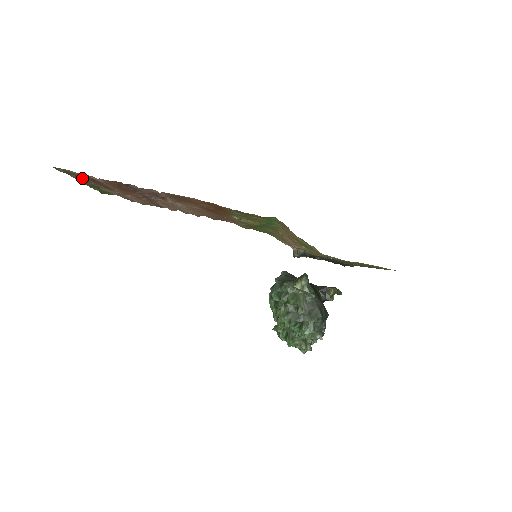
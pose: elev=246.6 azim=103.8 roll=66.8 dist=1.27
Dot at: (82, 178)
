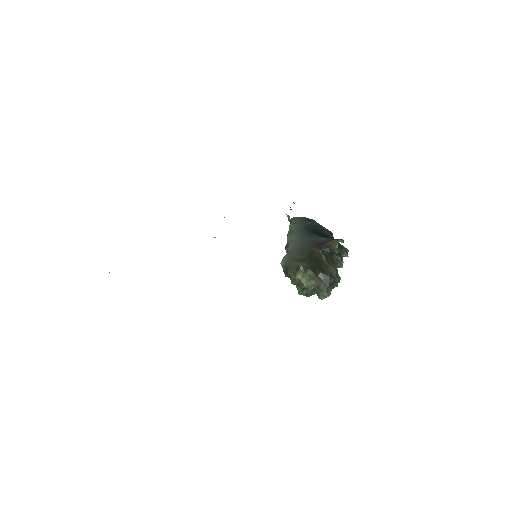
Dot at: occluded
